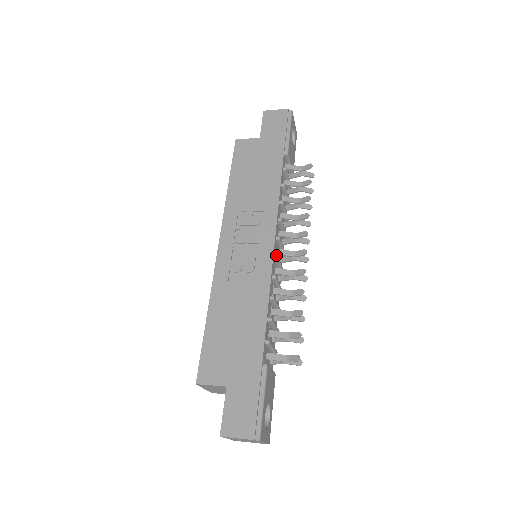
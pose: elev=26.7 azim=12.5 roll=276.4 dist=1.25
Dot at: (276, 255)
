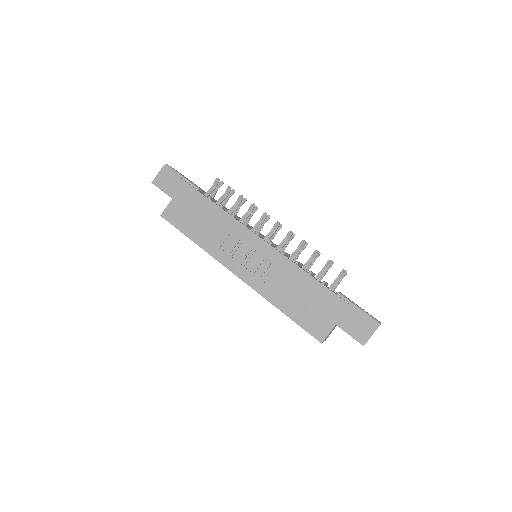
Dot at: (269, 242)
